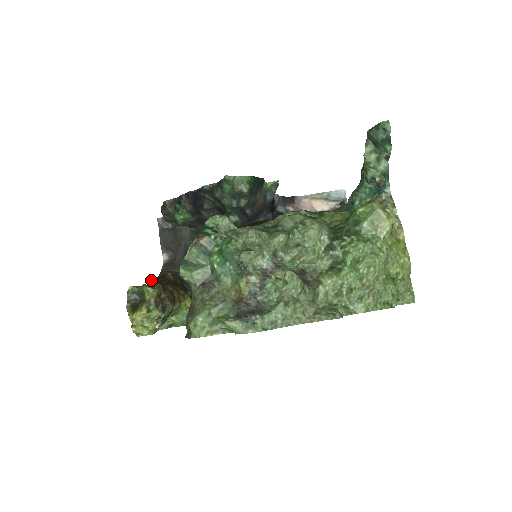
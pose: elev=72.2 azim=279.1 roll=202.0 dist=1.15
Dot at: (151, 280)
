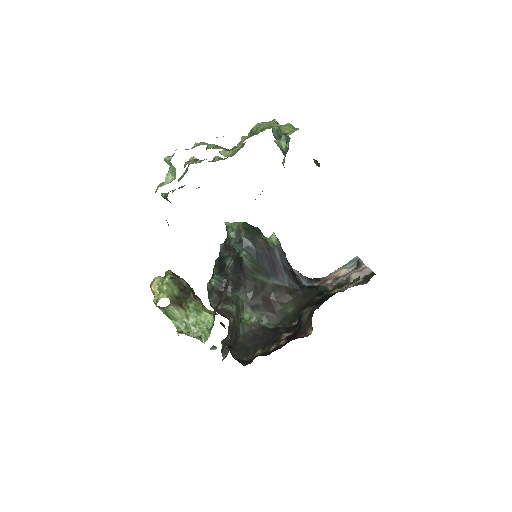
Dot at: occluded
